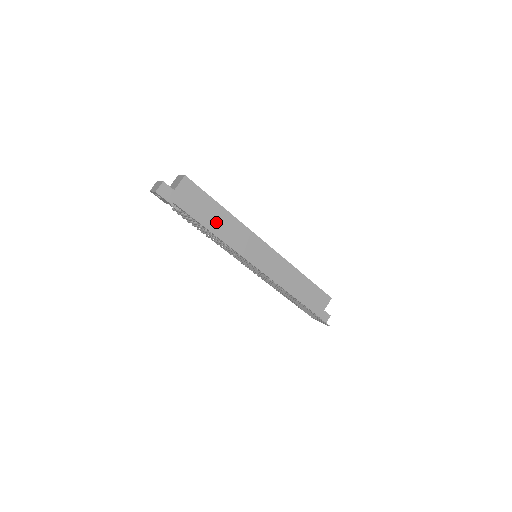
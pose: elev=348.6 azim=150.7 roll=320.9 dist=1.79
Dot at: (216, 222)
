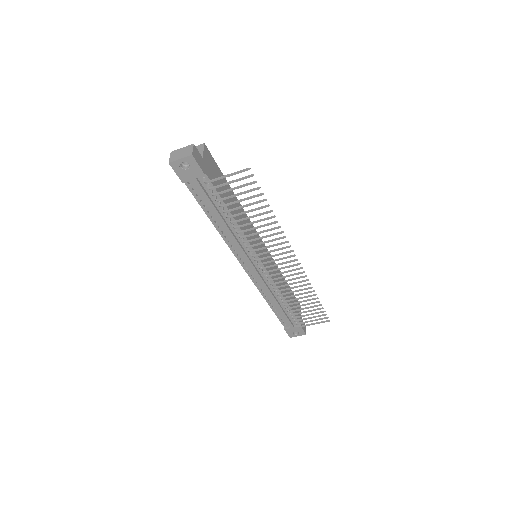
Dot at: (233, 207)
